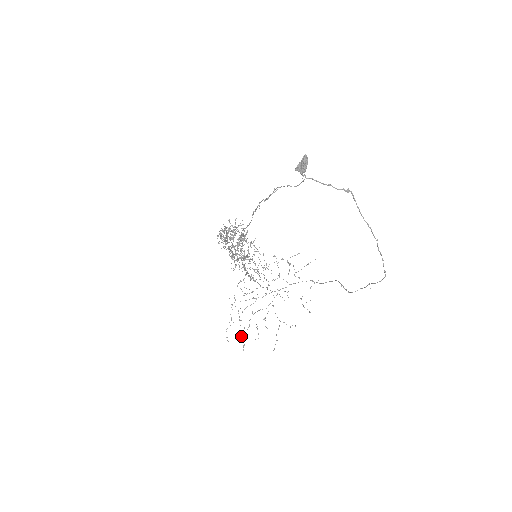
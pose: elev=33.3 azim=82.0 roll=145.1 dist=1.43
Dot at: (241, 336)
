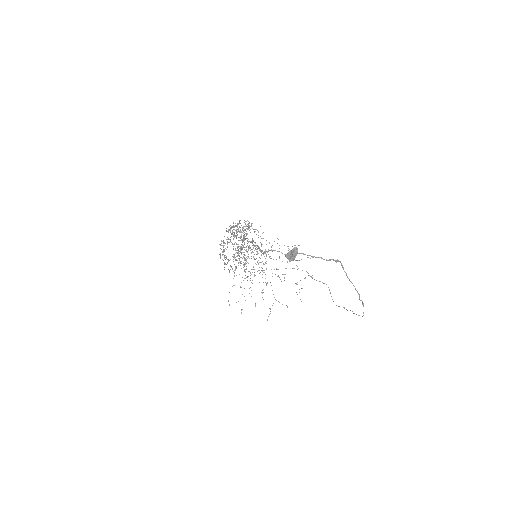
Dot at: occluded
